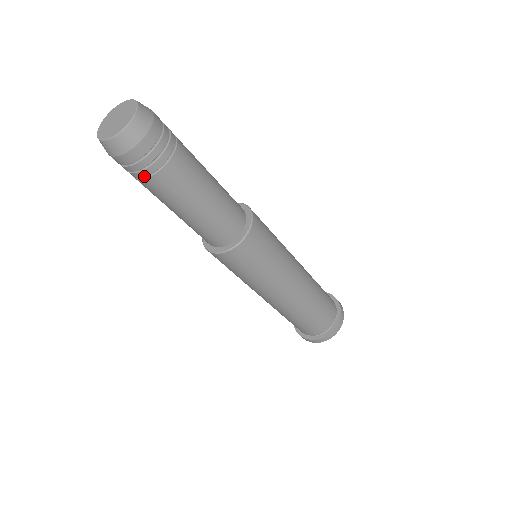
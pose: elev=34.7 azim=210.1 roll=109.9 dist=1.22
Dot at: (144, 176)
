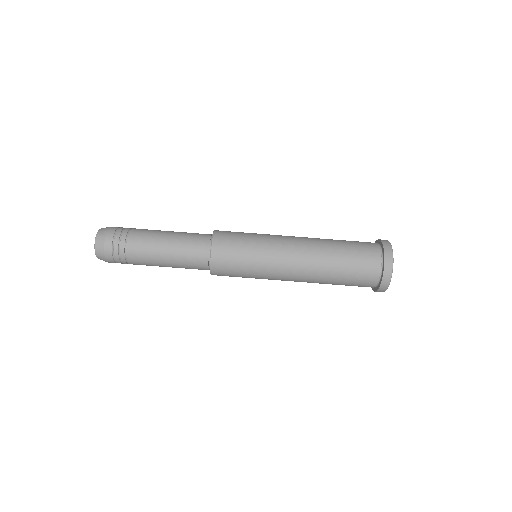
Dot at: (124, 249)
